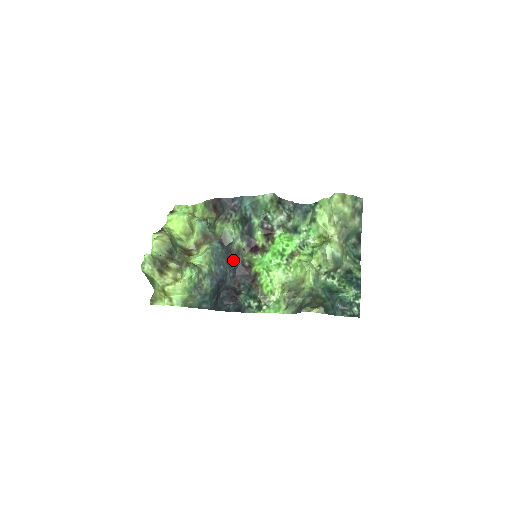
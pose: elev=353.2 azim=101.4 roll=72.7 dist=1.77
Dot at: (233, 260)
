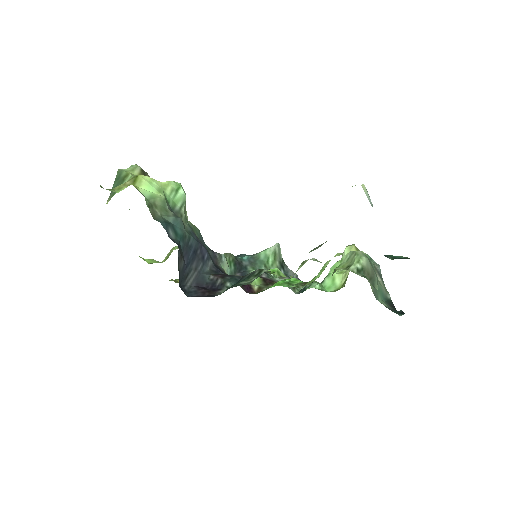
Dot at: occluded
